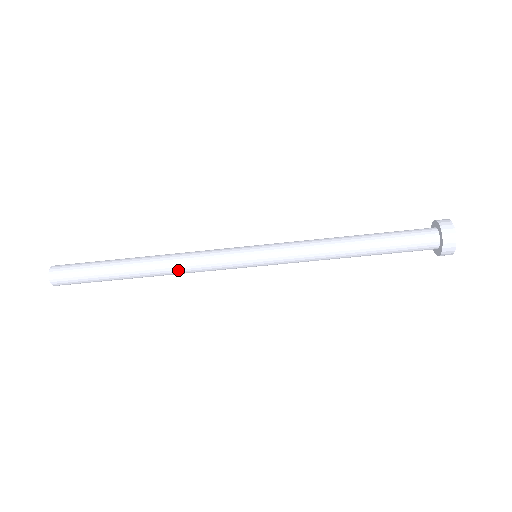
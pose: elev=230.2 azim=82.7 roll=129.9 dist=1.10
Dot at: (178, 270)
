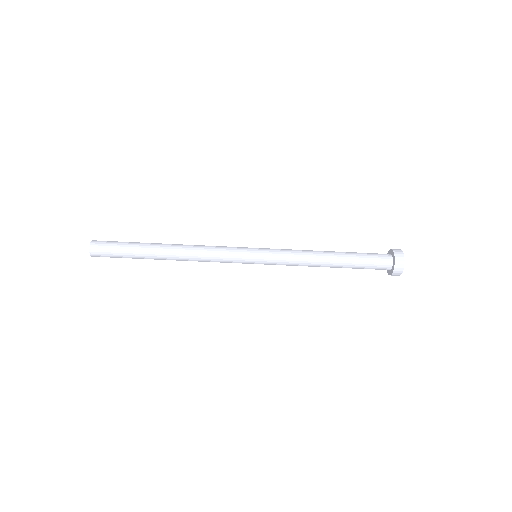
Dot at: occluded
